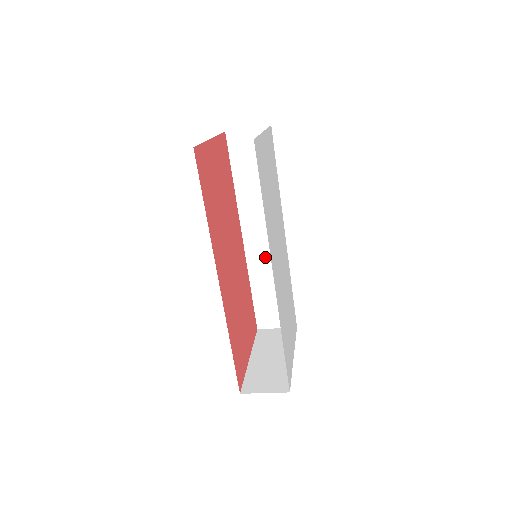
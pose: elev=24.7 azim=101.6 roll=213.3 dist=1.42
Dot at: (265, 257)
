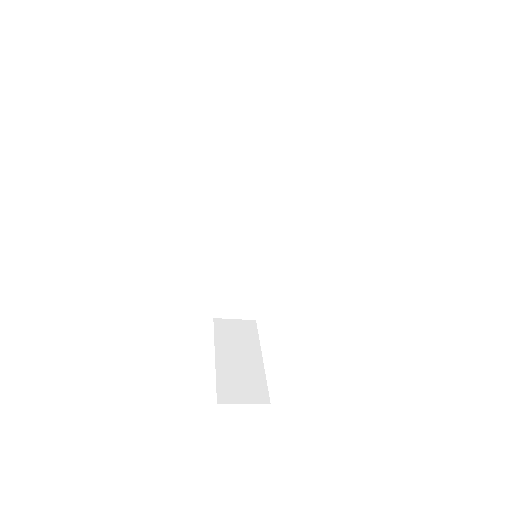
Dot at: (244, 247)
